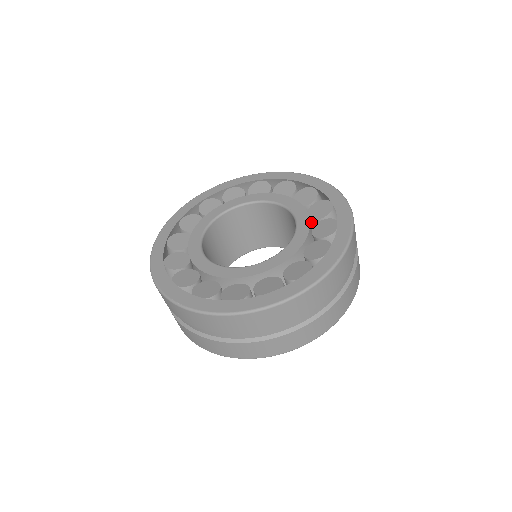
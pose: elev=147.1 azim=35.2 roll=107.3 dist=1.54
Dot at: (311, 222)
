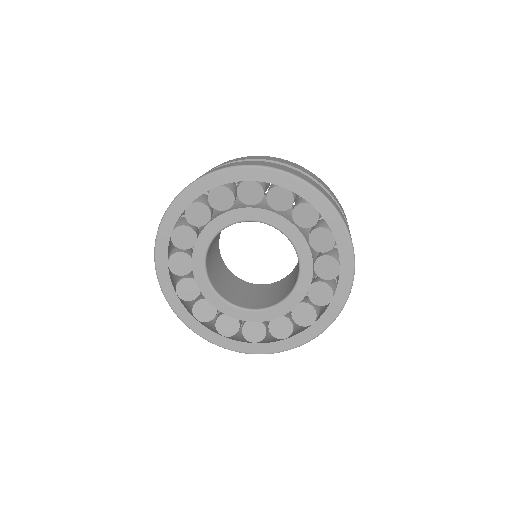
Dot at: occluded
